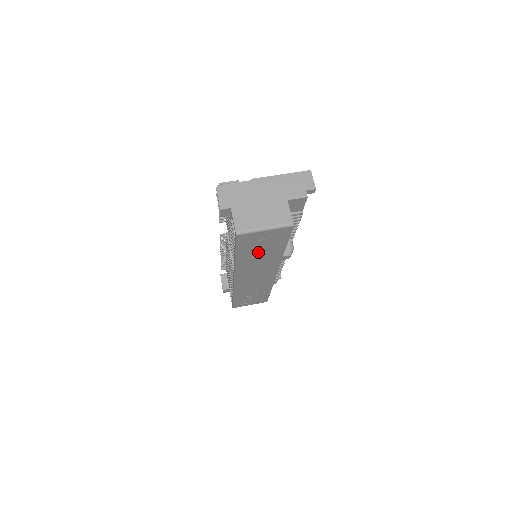
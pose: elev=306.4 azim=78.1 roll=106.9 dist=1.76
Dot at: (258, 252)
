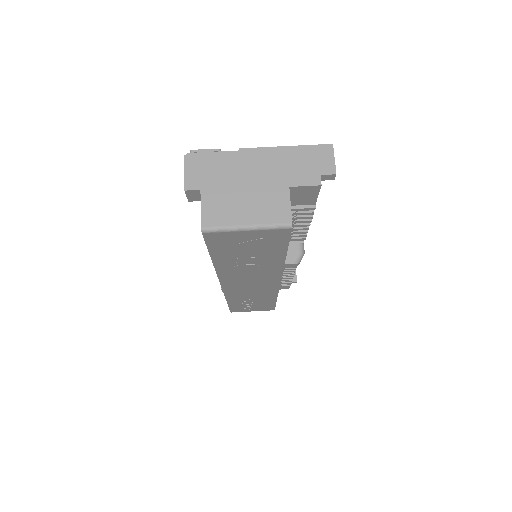
Dot at: (245, 257)
